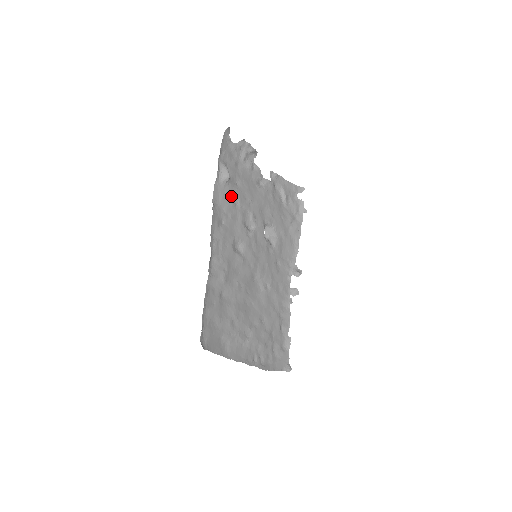
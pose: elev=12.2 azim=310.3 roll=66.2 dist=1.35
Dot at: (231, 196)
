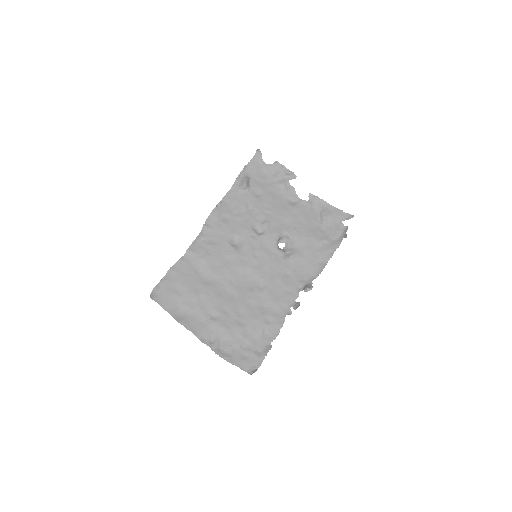
Dot at: (245, 201)
